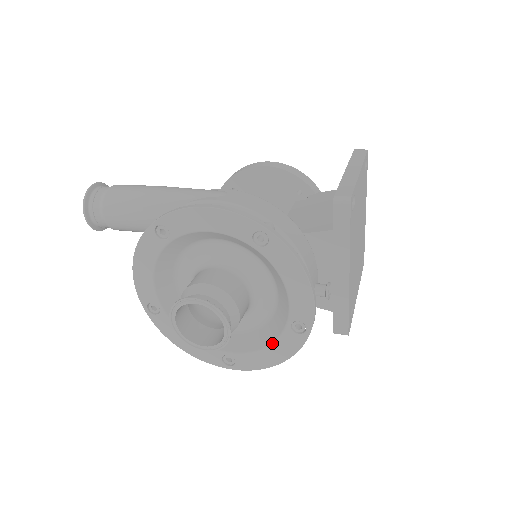
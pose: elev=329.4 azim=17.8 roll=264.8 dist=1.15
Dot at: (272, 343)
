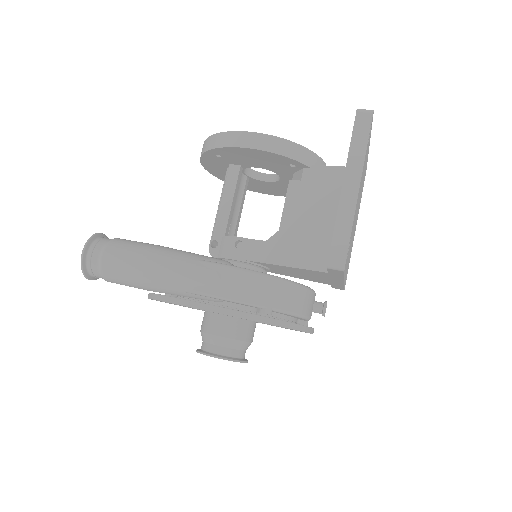
Dot at: occluded
